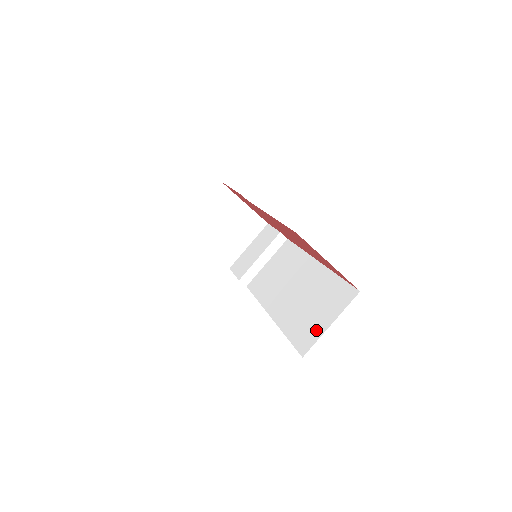
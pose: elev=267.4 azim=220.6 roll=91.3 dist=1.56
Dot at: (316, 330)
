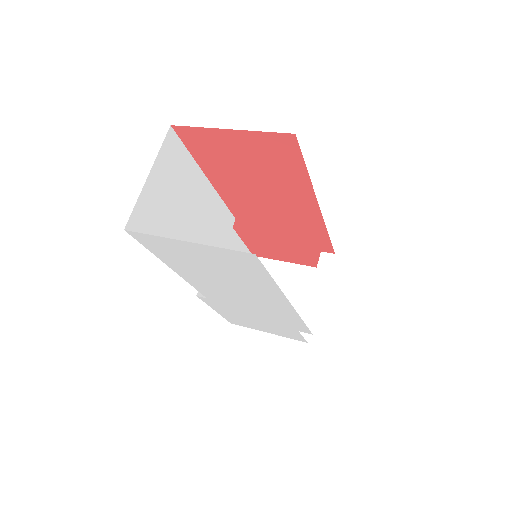
Dot at: occluded
